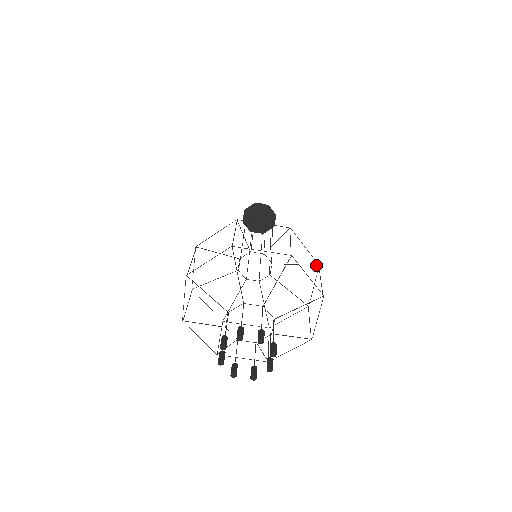
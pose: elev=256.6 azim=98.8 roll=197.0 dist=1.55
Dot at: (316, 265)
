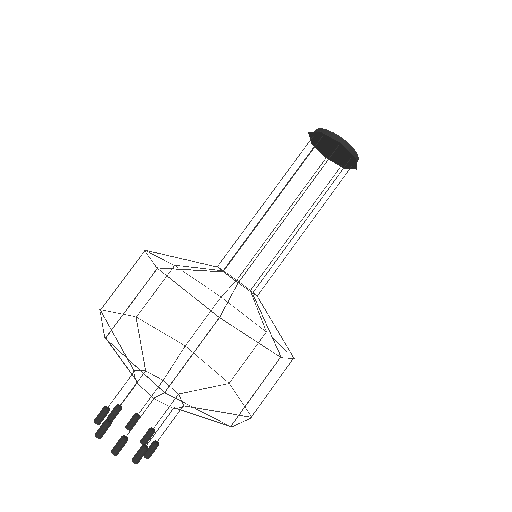
Dot at: (292, 355)
